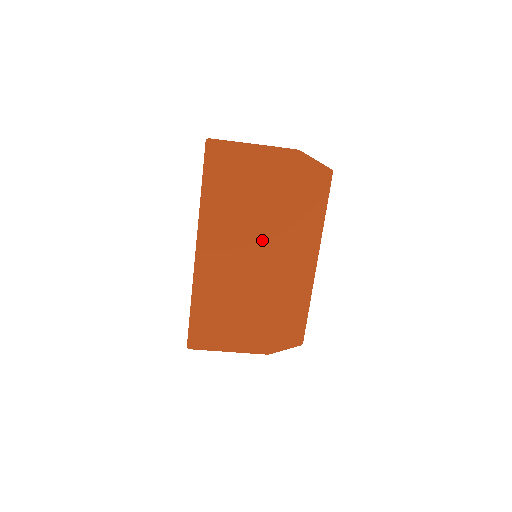
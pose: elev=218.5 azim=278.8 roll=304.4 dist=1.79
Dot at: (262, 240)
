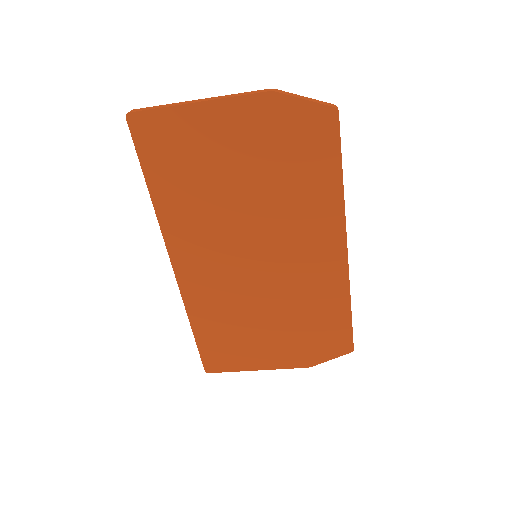
Dot at: (256, 235)
